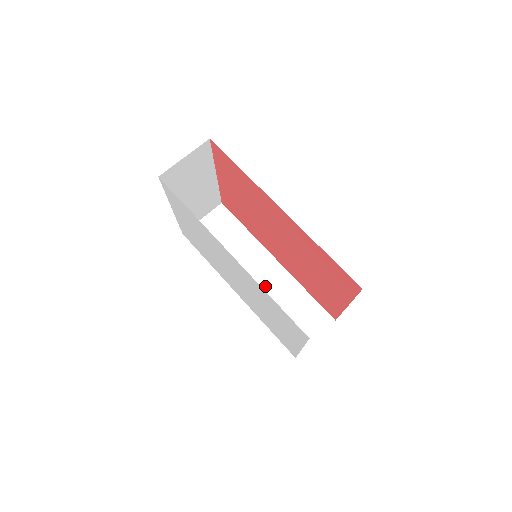
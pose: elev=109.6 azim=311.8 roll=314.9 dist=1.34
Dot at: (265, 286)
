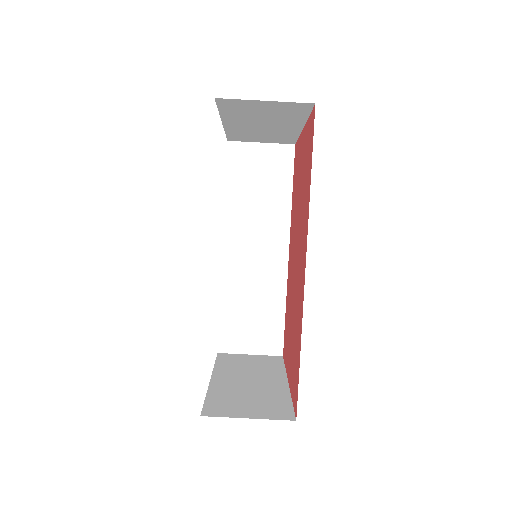
Dot at: (254, 268)
